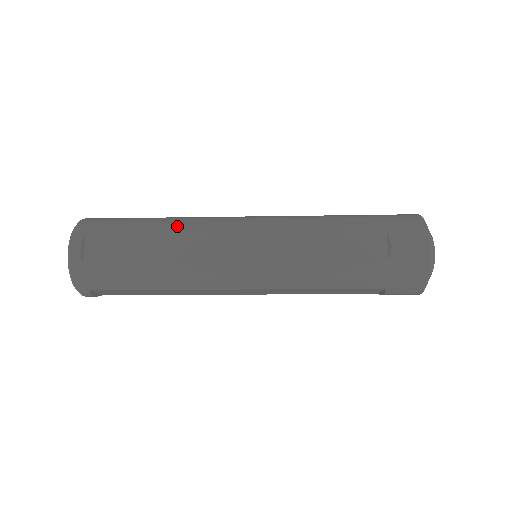
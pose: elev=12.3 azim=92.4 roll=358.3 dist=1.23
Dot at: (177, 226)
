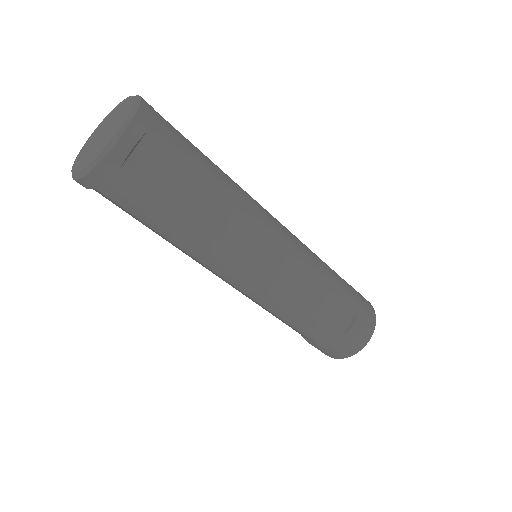
Dot at: (233, 197)
